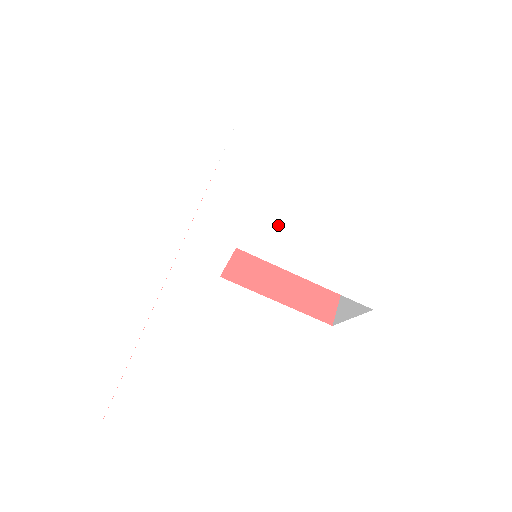
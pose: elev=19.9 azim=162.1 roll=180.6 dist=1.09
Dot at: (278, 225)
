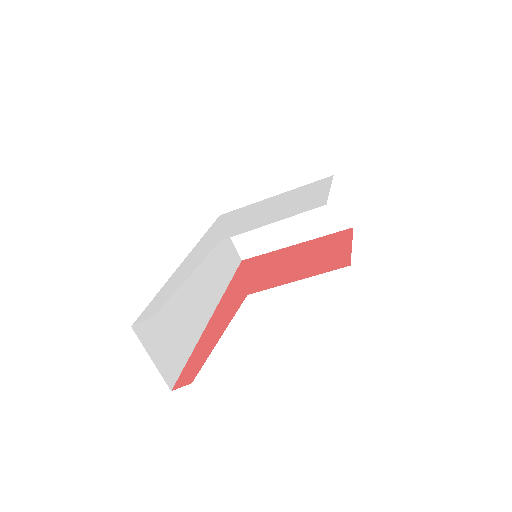
Dot at: (248, 222)
